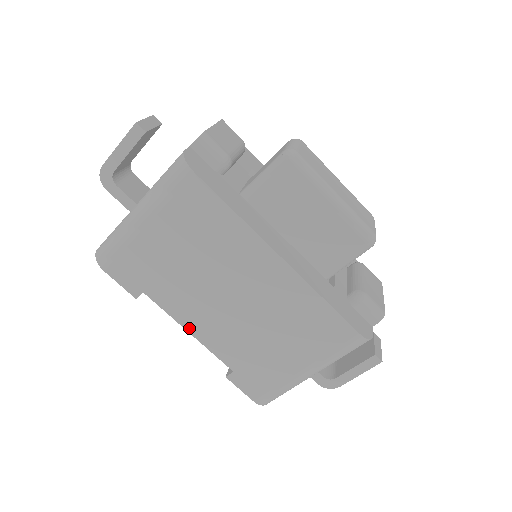
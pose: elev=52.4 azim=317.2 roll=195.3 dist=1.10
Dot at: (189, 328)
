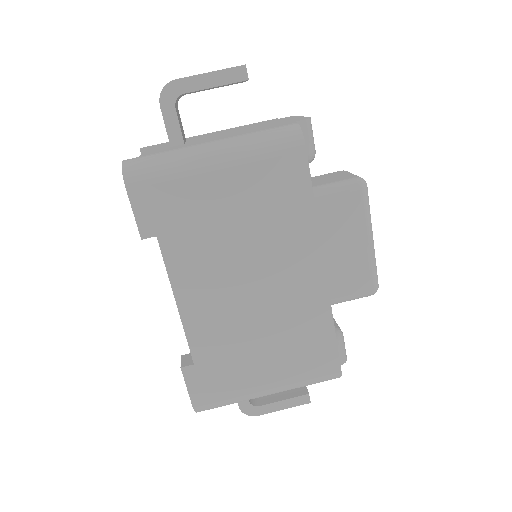
Dot at: (180, 298)
